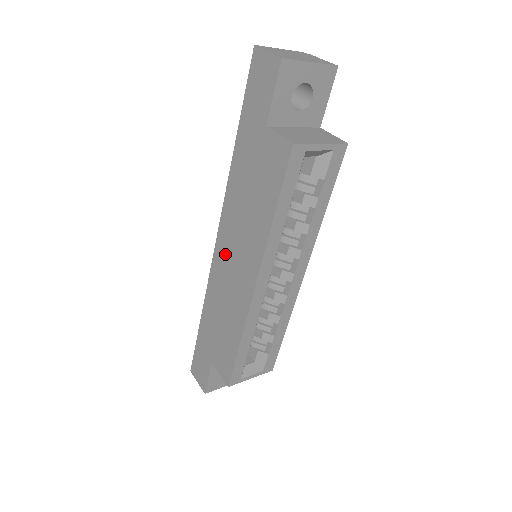
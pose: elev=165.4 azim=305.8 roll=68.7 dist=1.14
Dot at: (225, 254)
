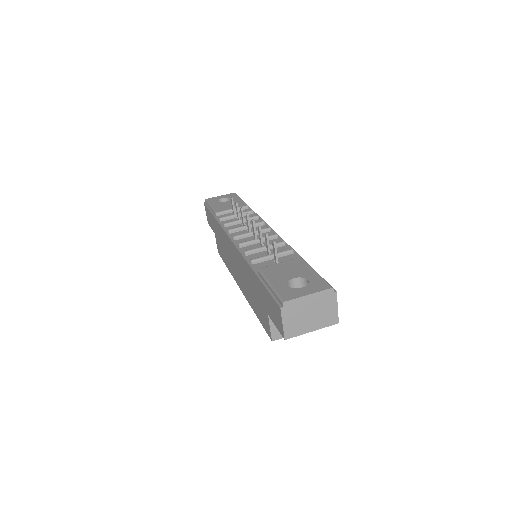
Dot at: (234, 254)
